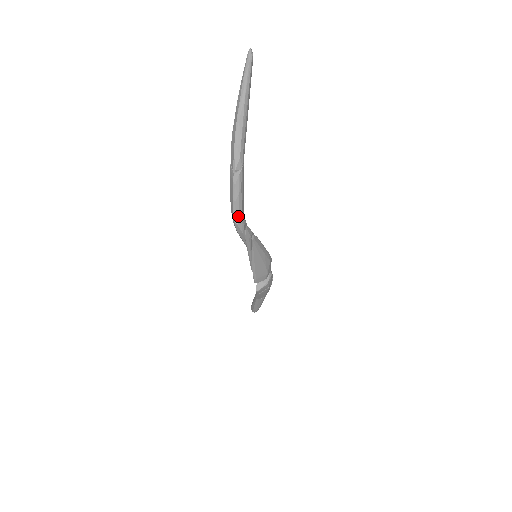
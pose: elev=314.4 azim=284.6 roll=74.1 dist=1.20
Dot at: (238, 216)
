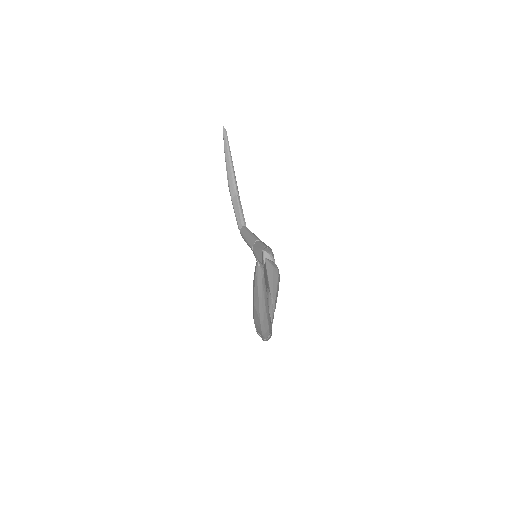
Dot at: occluded
